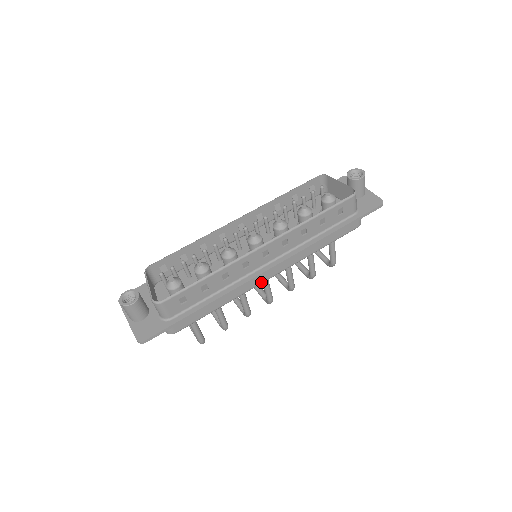
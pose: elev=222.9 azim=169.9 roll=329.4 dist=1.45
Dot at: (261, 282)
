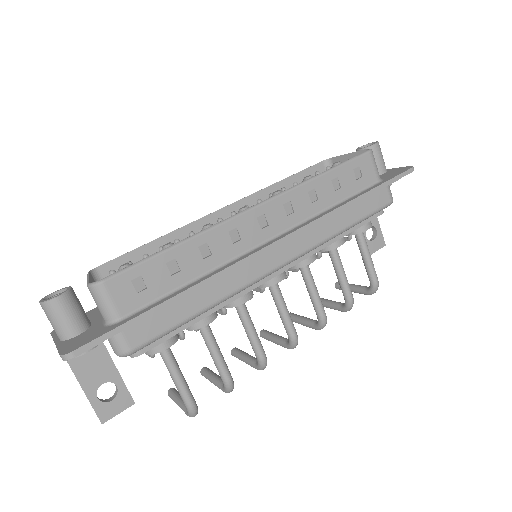
Dot at: (265, 272)
